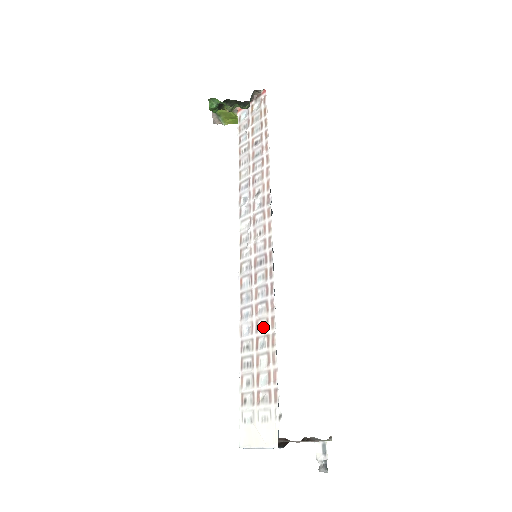
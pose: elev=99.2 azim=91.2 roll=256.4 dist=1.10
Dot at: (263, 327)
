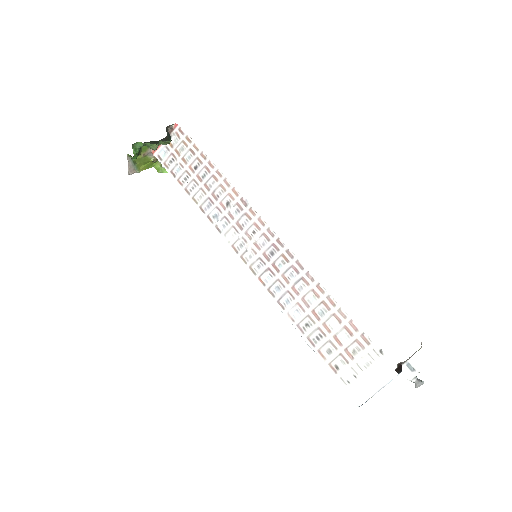
Dot at: (312, 299)
